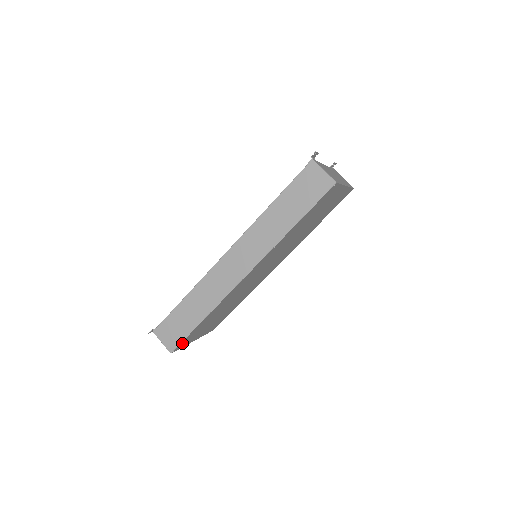
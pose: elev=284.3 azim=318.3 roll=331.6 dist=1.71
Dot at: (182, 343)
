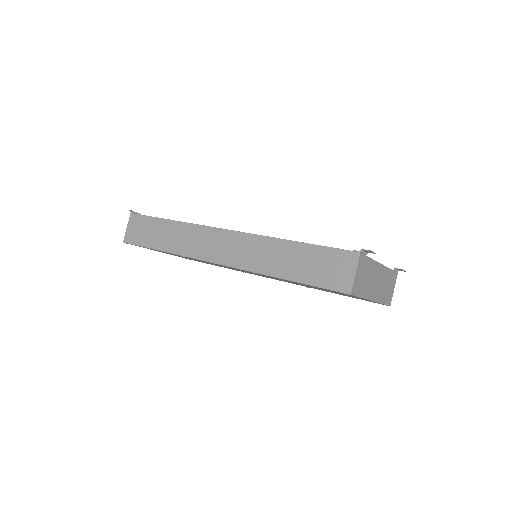
Dot at: occluded
